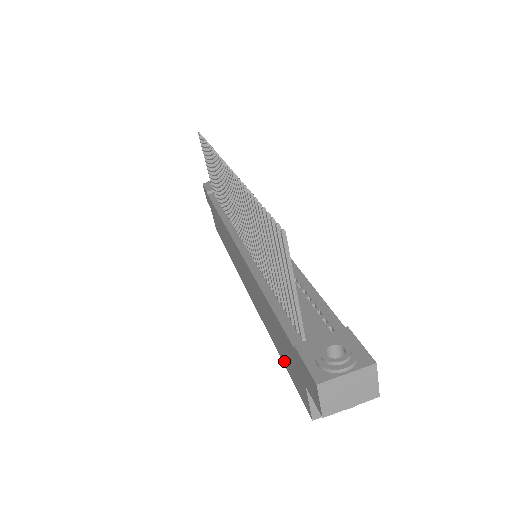
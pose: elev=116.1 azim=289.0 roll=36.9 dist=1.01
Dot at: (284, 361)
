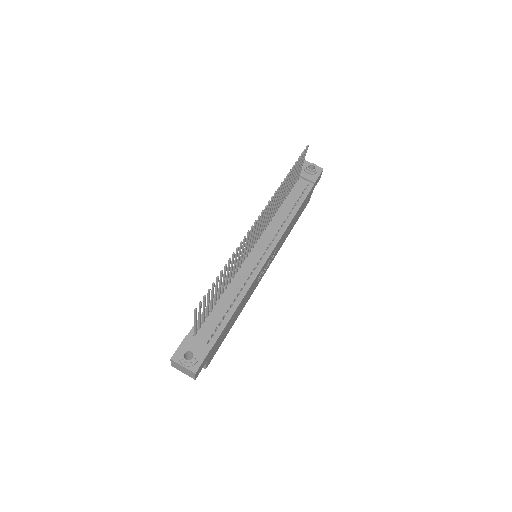
Dot at: occluded
